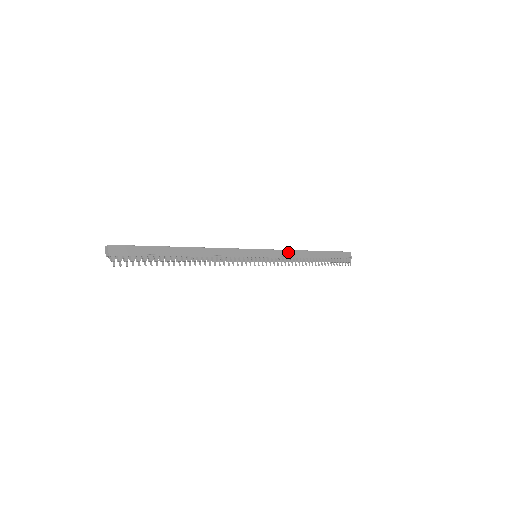
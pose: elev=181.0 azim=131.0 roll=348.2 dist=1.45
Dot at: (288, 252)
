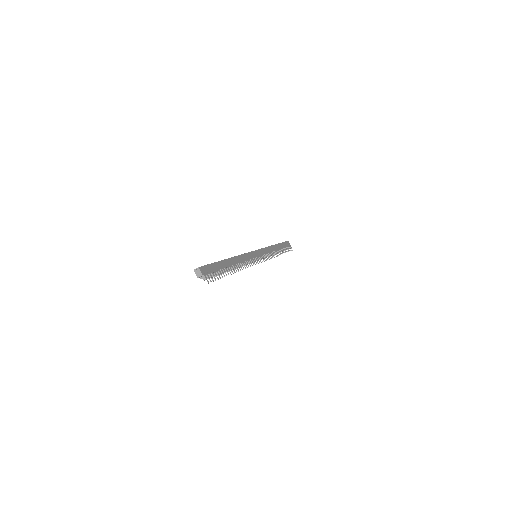
Dot at: (267, 249)
